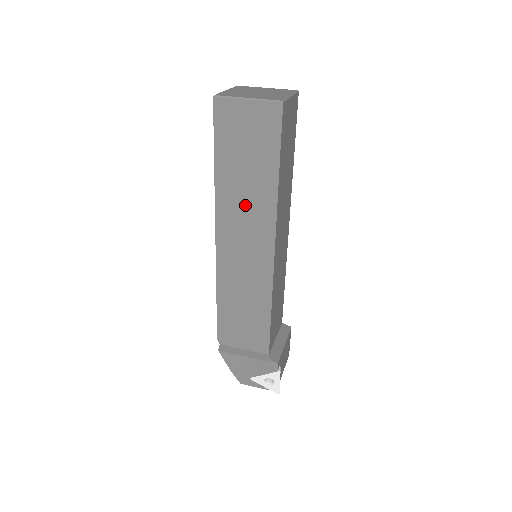
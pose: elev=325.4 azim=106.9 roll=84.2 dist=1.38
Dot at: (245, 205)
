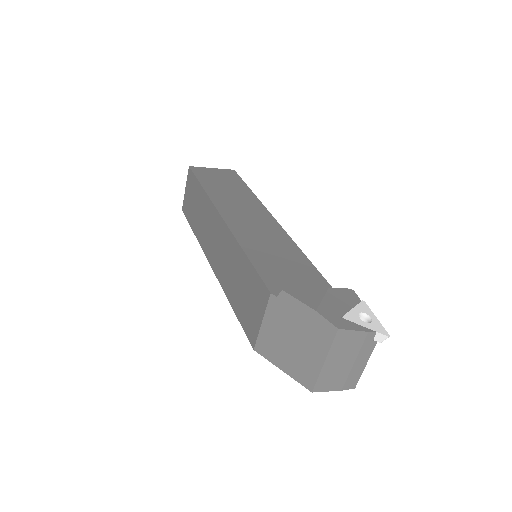
Dot at: (236, 201)
